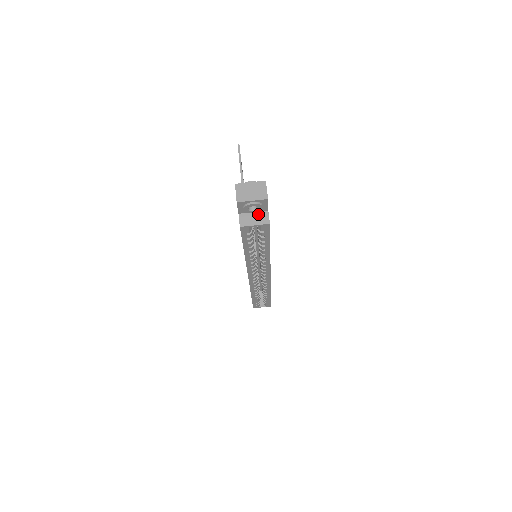
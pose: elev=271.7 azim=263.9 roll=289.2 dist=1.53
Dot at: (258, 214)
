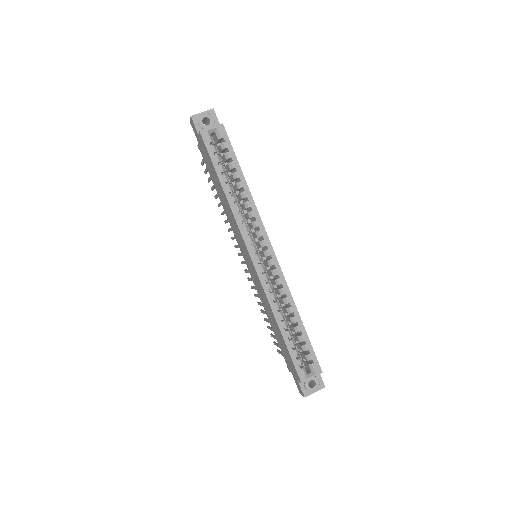
Dot at: occluded
